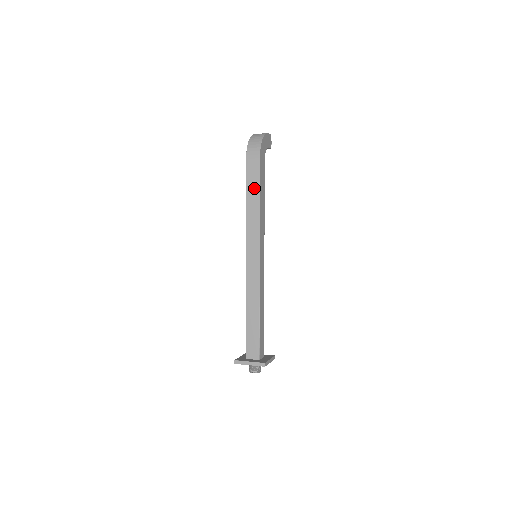
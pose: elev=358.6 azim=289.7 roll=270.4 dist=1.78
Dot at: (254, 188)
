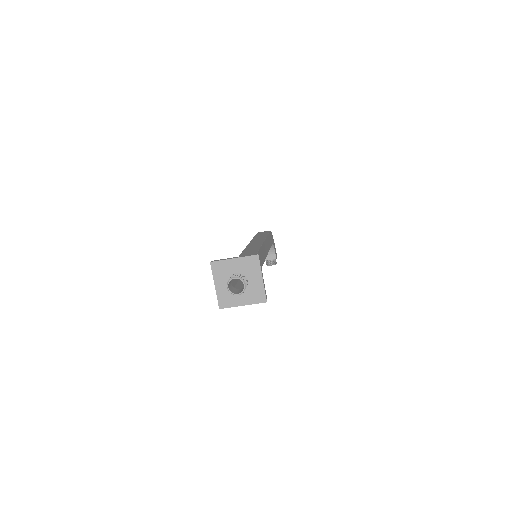
Dot at: (262, 235)
